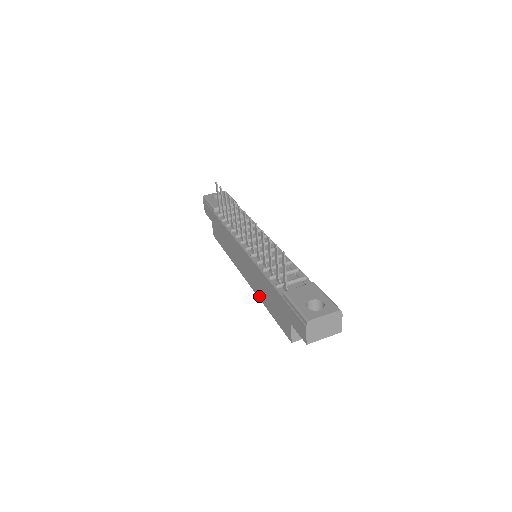
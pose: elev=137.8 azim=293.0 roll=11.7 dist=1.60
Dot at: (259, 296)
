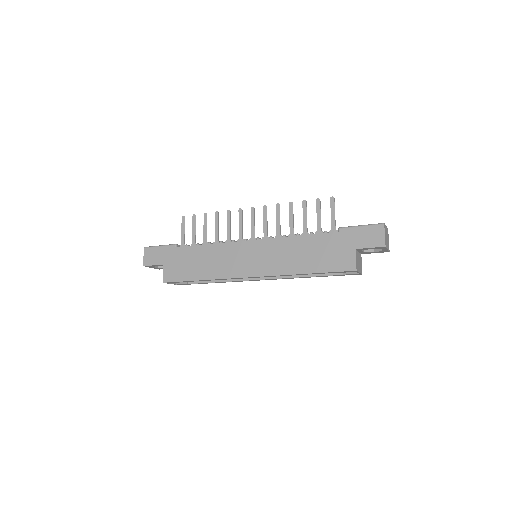
Dot at: (286, 271)
